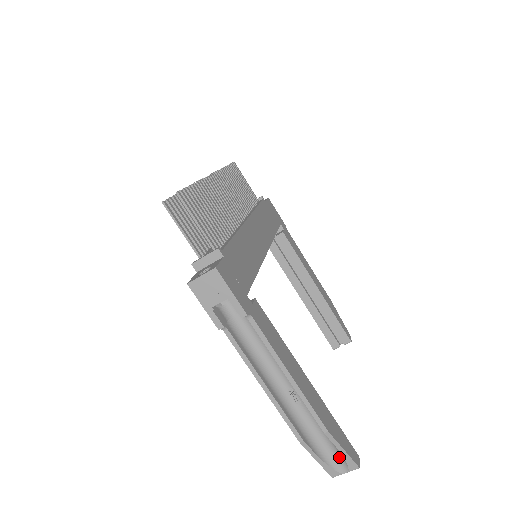
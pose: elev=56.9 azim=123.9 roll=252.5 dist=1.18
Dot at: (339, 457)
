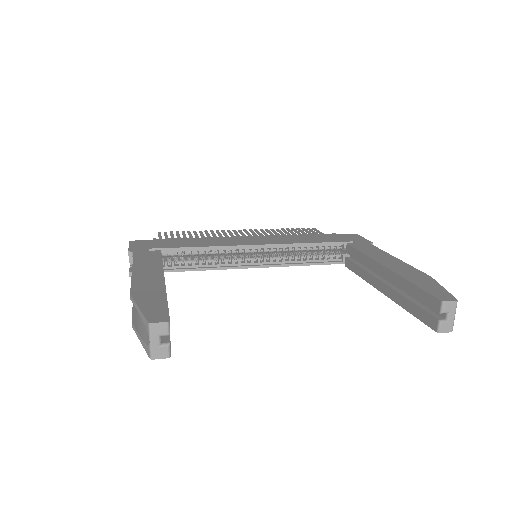
Dot at: occluded
